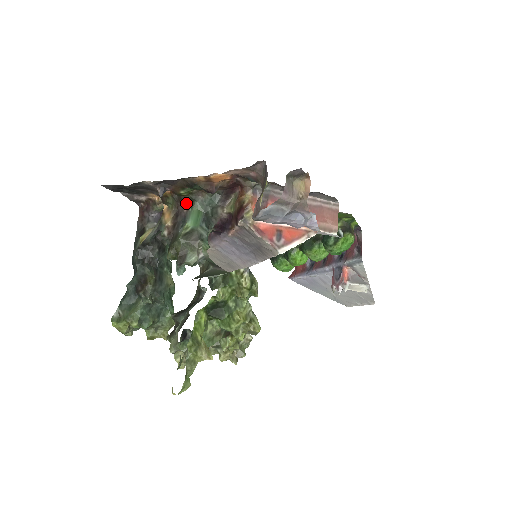
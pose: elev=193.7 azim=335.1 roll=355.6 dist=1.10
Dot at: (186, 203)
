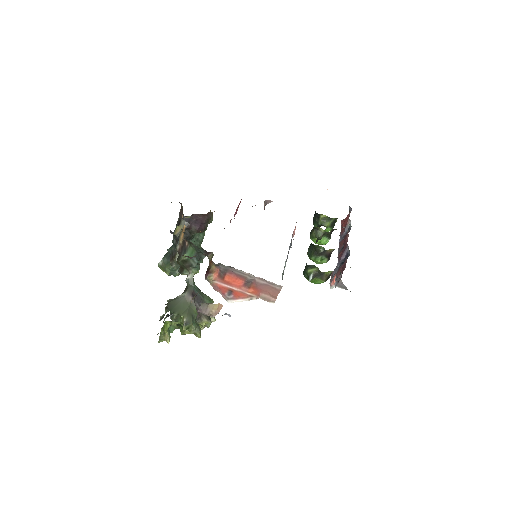
Dot at: (187, 241)
